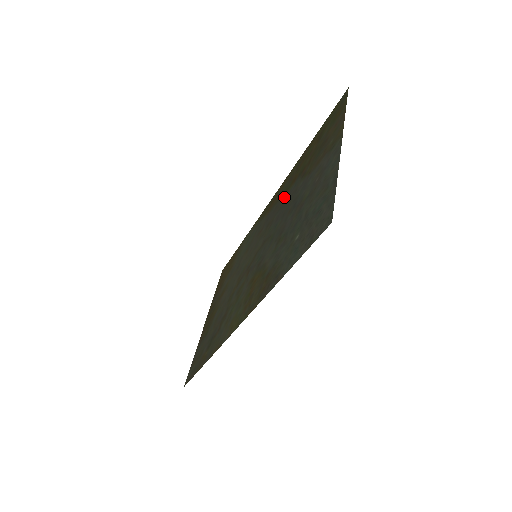
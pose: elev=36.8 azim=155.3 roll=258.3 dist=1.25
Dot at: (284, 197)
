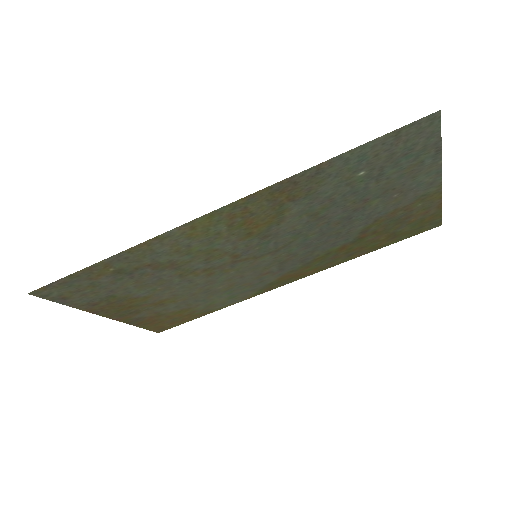
Dot at: (322, 252)
